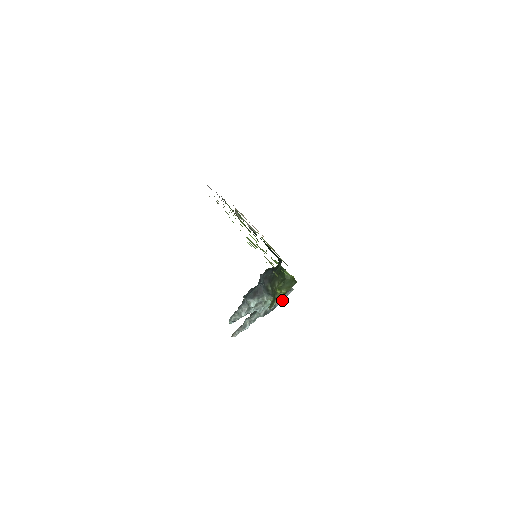
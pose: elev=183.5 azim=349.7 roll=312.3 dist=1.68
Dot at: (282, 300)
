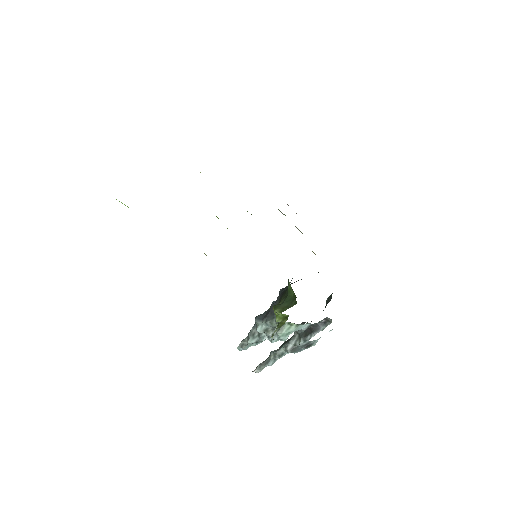
Dot at: (315, 334)
